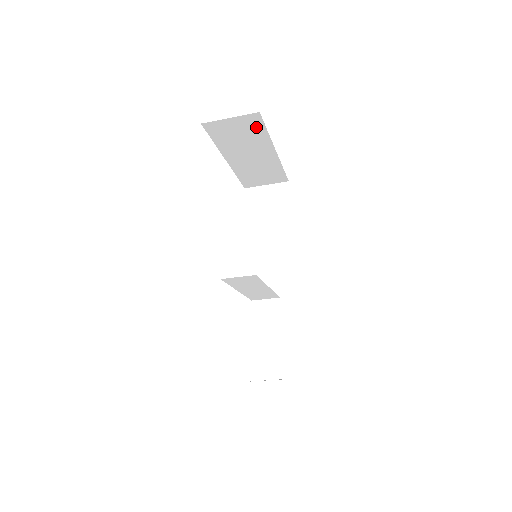
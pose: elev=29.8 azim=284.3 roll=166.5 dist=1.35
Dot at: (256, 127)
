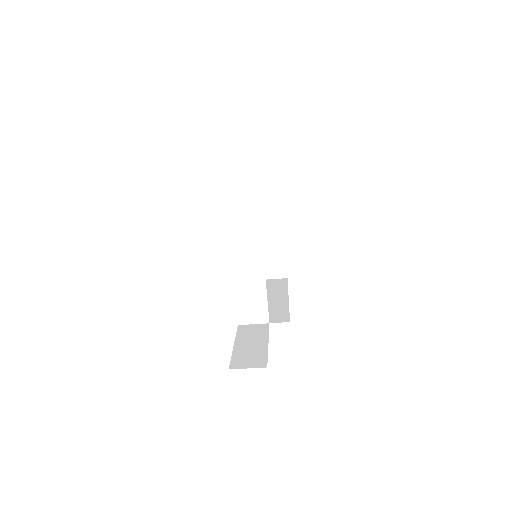
Dot at: (273, 183)
